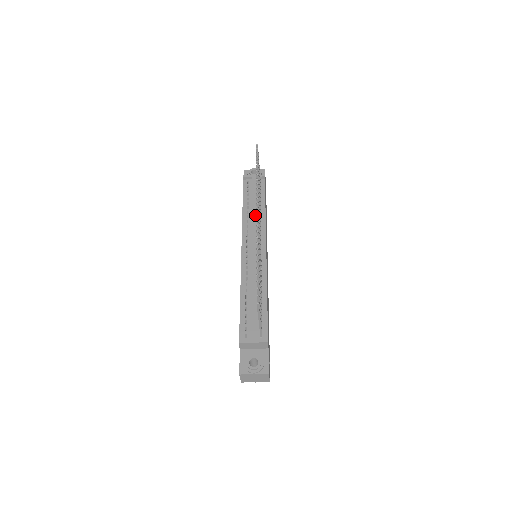
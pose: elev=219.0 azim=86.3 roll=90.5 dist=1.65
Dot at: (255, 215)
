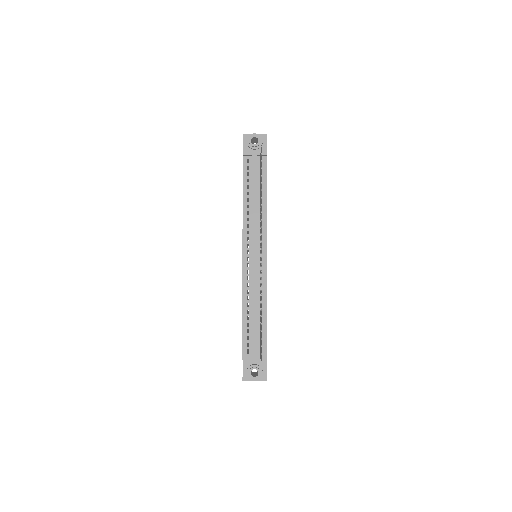
Dot at: (256, 214)
